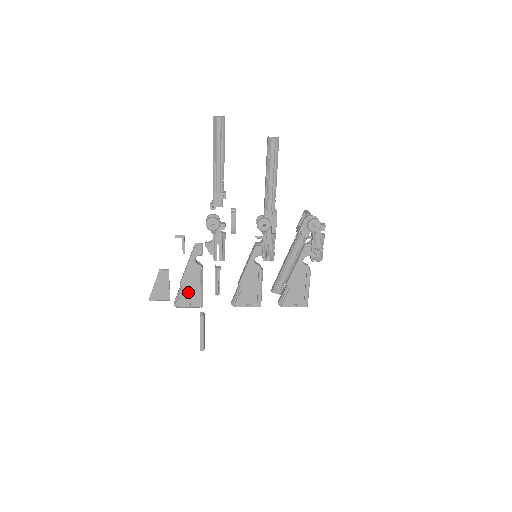
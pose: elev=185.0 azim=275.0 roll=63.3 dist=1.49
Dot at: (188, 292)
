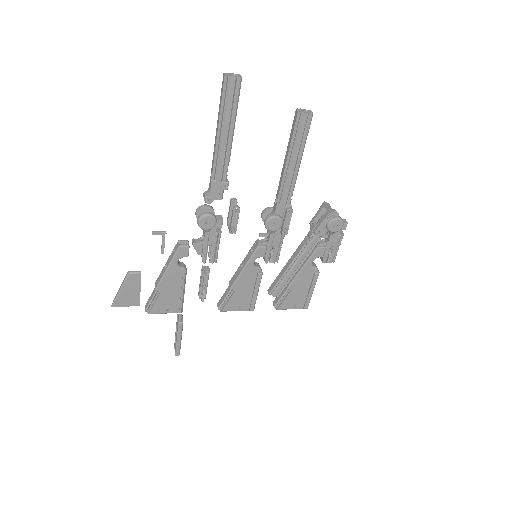
Dot at: (165, 298)
